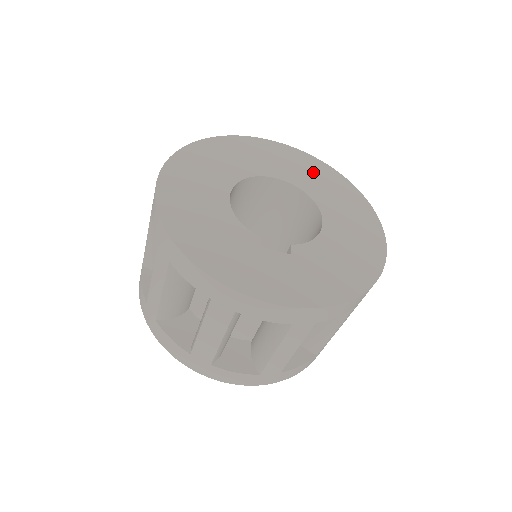
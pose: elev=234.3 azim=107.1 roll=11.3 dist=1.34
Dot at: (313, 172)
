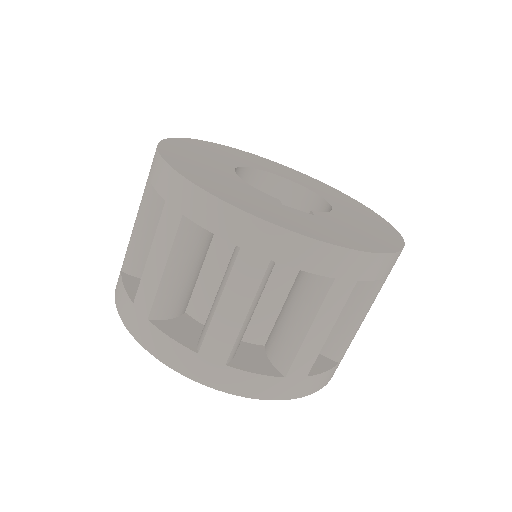
Dot at: (303, 178)
